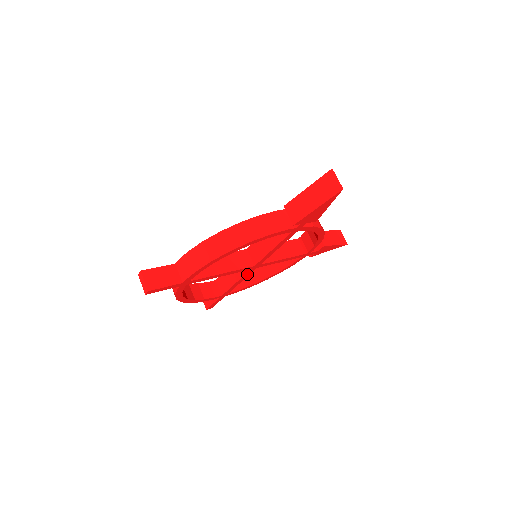
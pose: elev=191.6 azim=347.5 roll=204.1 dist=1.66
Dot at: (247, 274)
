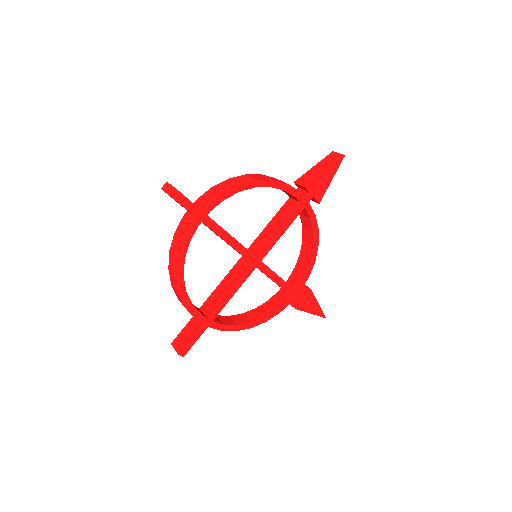
Dot at: (245, 276)
